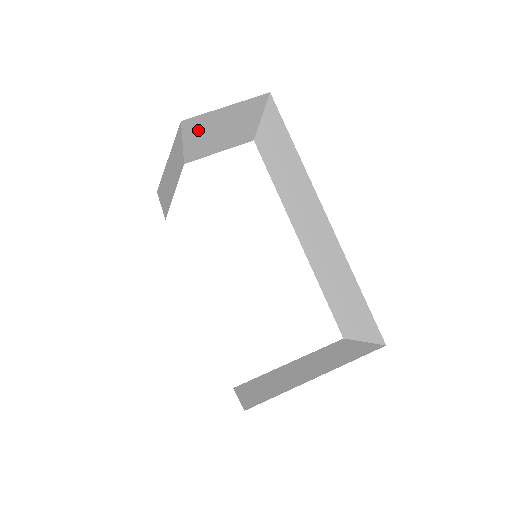
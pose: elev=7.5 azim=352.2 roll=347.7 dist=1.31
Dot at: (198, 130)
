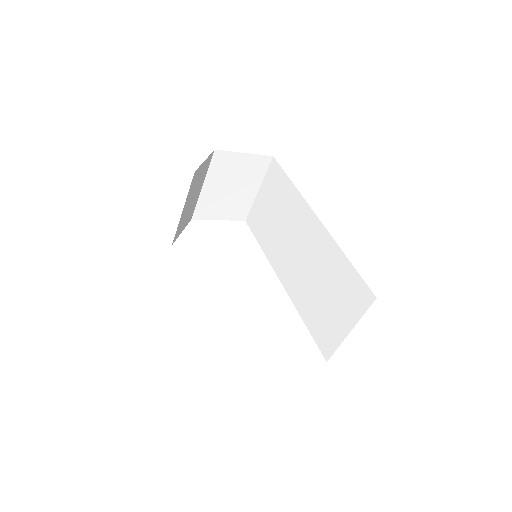
Dot at: (219, 172)
